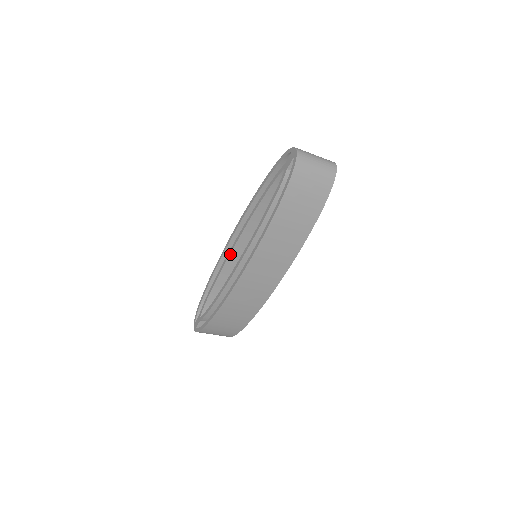
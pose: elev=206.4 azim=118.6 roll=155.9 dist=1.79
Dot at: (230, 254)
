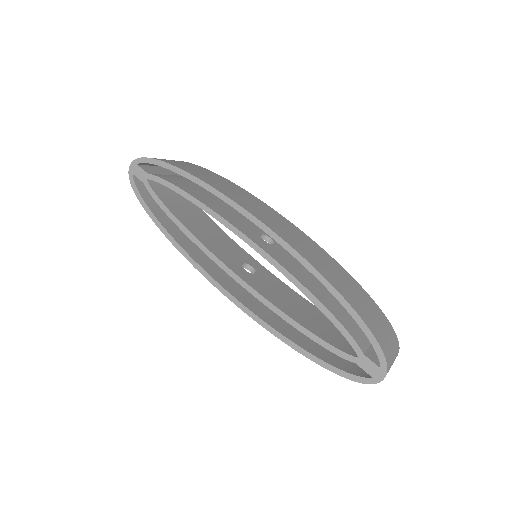
Dot at: (236, 234)
